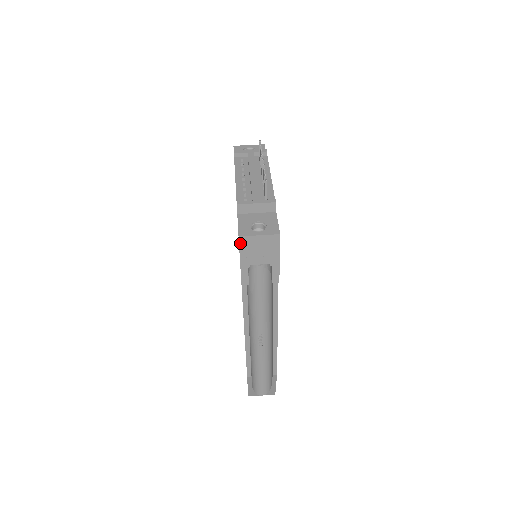
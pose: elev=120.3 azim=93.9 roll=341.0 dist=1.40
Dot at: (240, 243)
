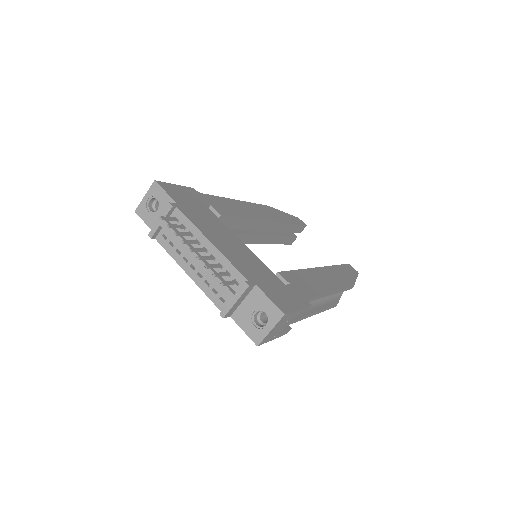
Dot at: occluded
